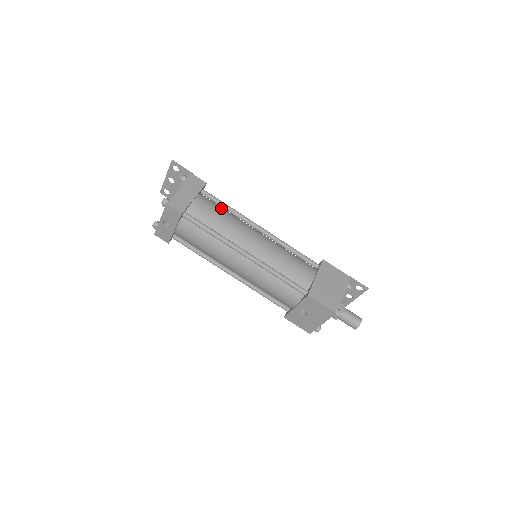
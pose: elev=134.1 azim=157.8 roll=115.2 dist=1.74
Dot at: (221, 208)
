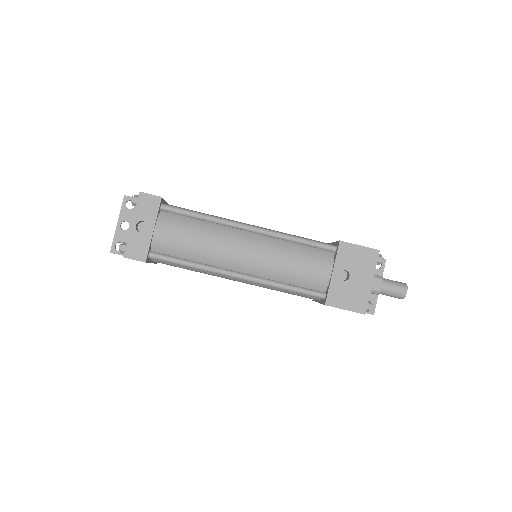
Dot at: occluded
